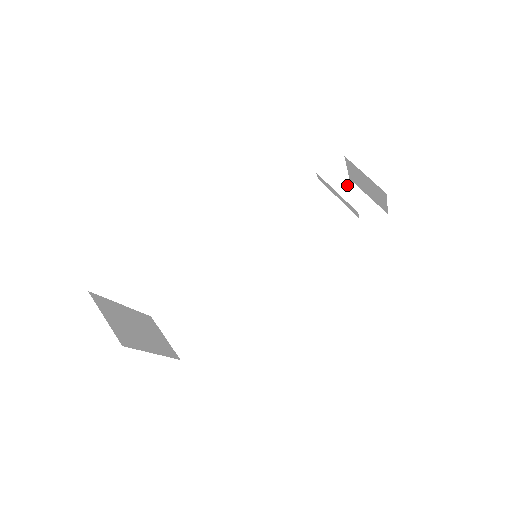
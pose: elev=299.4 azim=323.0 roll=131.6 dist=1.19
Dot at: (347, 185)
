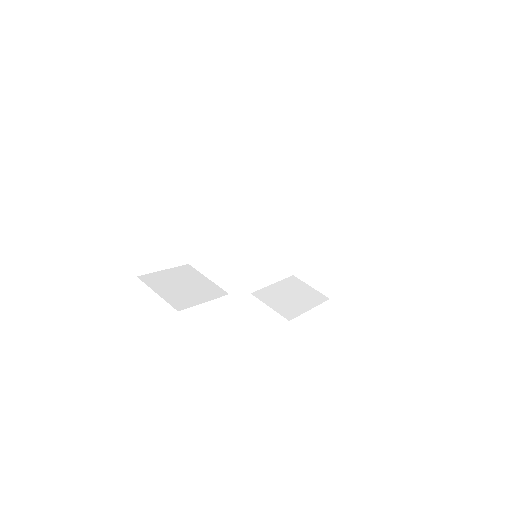
Dot at: (292, 278)
